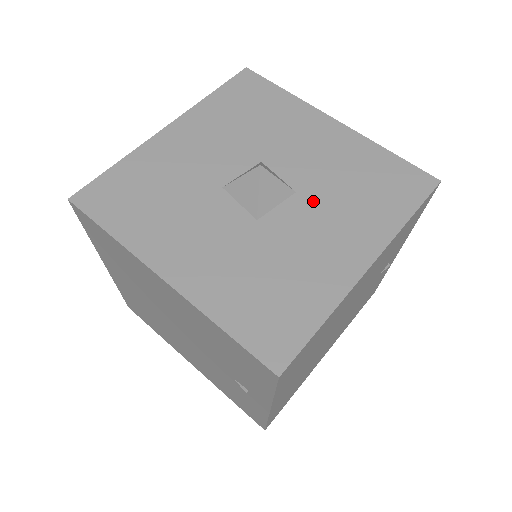
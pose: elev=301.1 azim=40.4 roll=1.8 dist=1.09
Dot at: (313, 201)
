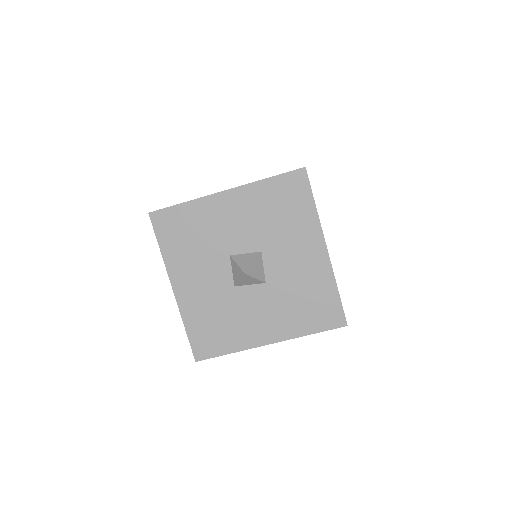
Dot at: (270, 294)
